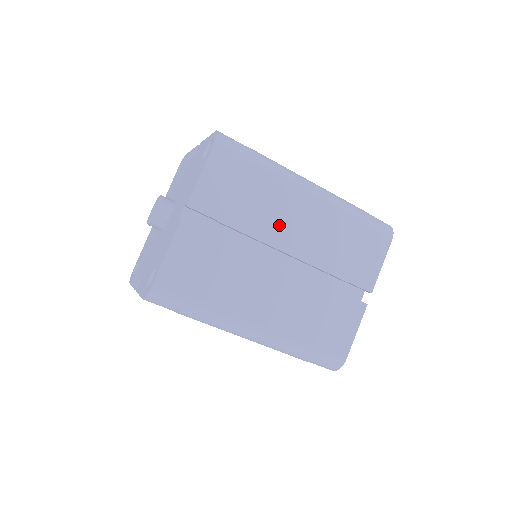
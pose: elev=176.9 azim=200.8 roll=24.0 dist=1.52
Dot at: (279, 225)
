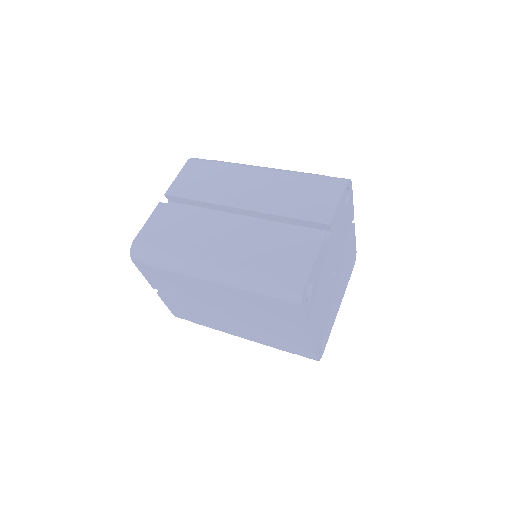
Dot at: (233, 192)
